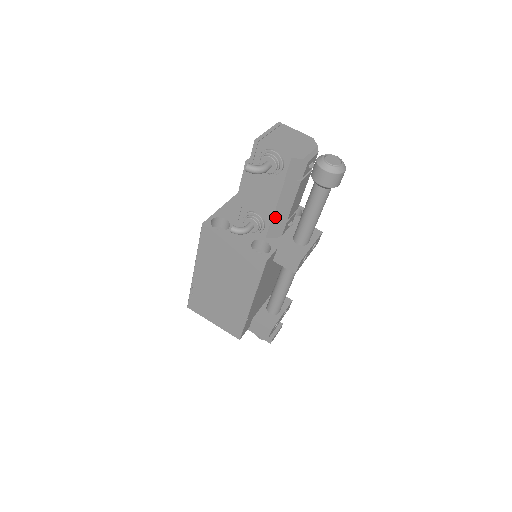
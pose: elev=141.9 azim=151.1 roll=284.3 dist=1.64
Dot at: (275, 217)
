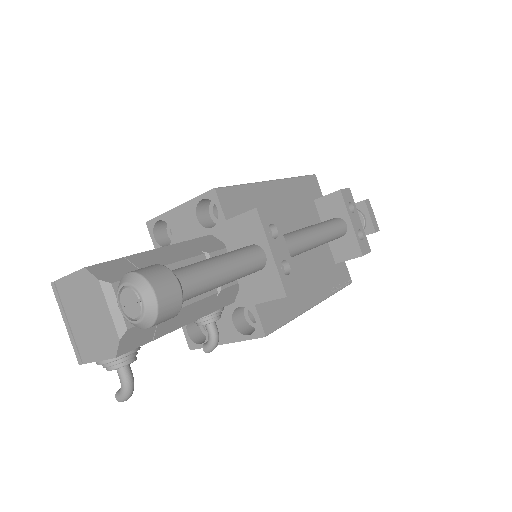
Dot at: (207, 312)
